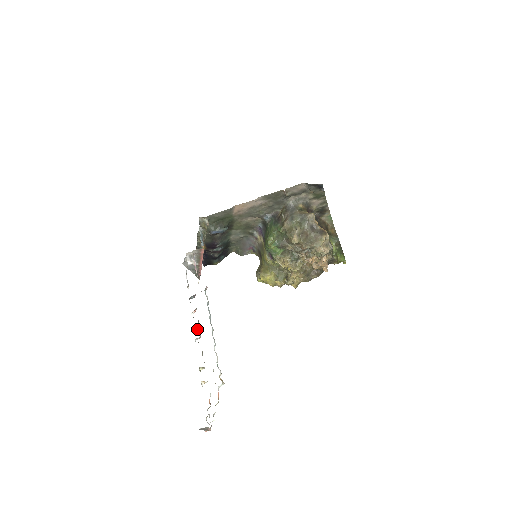
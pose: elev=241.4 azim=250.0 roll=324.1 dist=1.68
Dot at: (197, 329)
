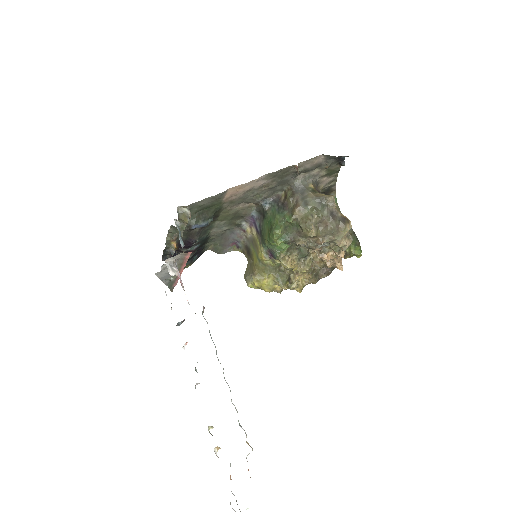
Dot at: (195, 369)
